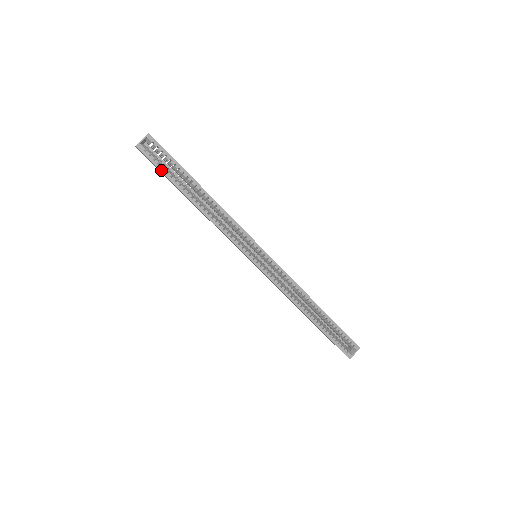
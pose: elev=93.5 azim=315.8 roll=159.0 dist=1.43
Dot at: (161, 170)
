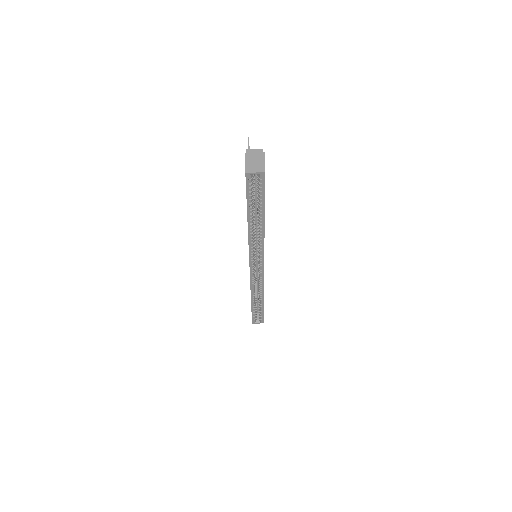
Dot at: (247, 196)
